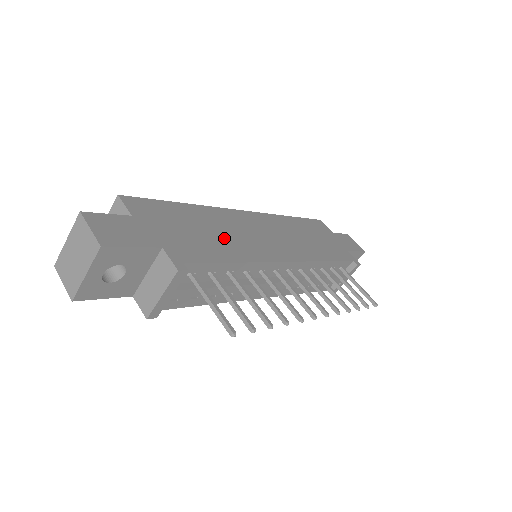
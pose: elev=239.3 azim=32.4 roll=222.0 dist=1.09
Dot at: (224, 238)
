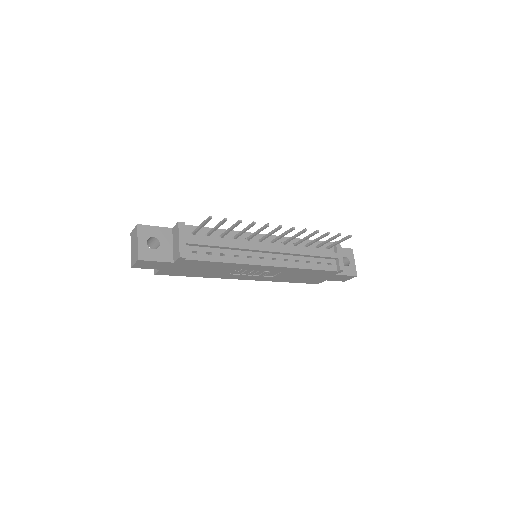
Dot at: occluded
